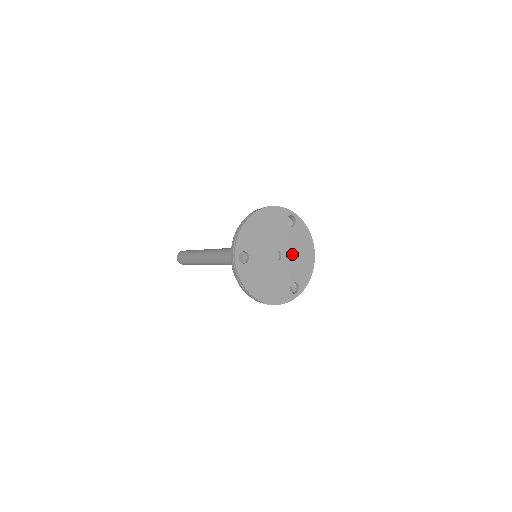
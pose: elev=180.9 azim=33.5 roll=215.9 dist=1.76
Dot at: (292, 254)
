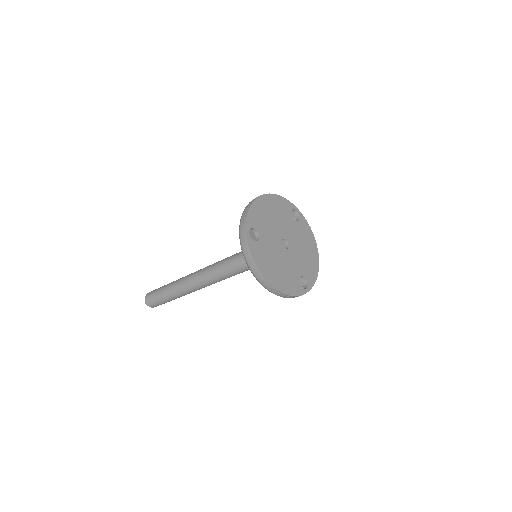
Dot at: (298, 247)
